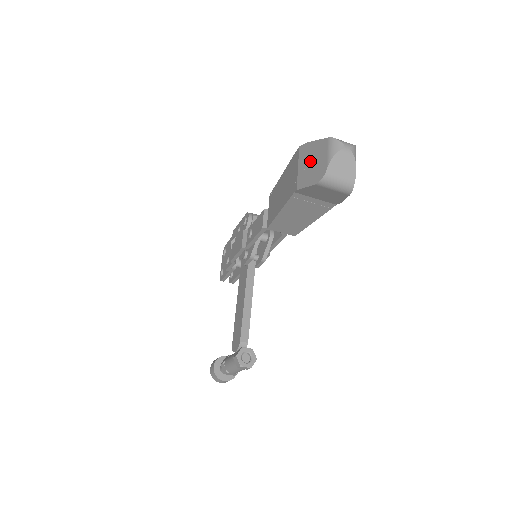
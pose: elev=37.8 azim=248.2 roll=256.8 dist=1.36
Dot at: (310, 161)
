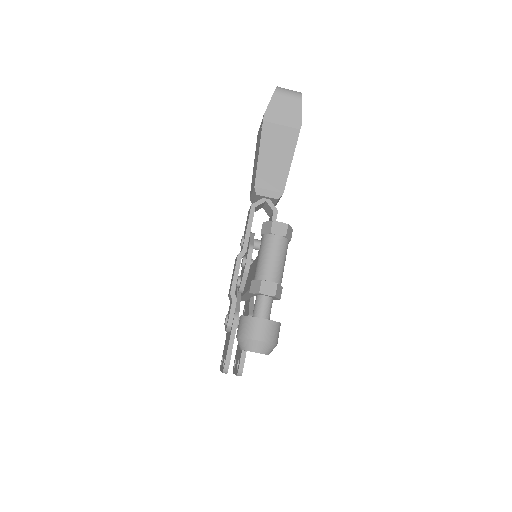
Dot at: occluded
